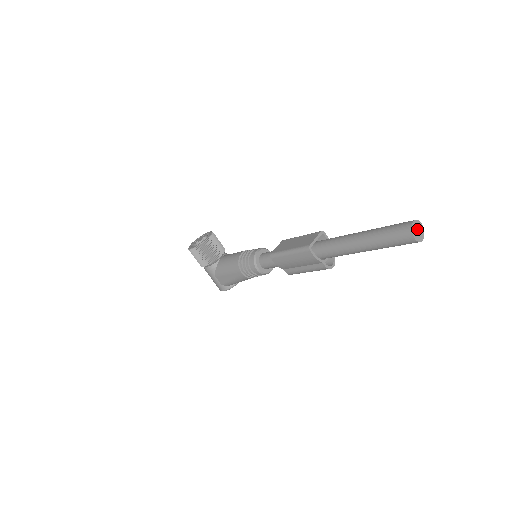
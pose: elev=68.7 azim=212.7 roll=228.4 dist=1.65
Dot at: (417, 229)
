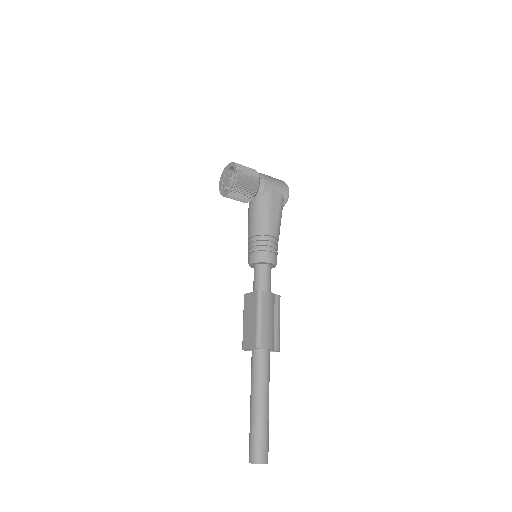
Dot at: occluded
